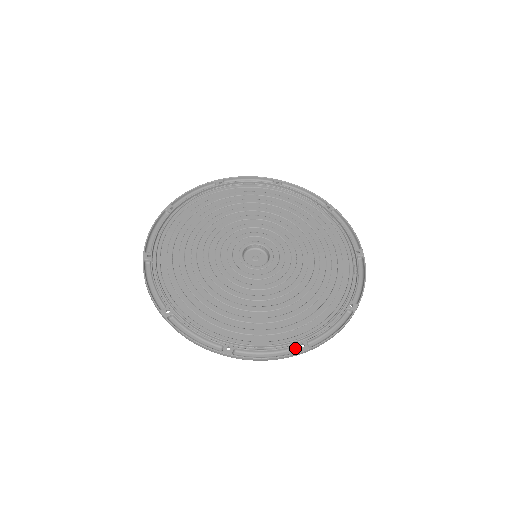
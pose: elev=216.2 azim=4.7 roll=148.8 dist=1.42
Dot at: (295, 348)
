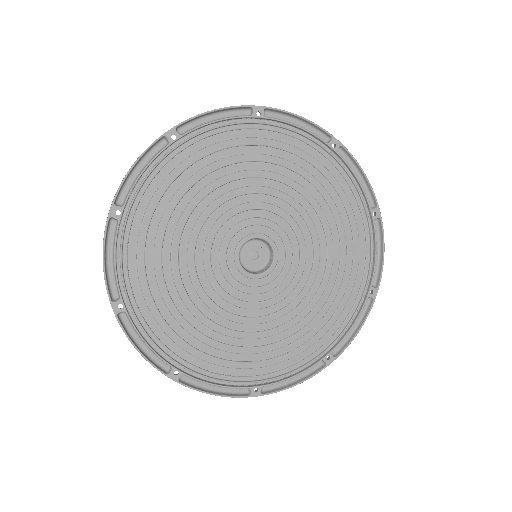
Dot at: (247, 388)
